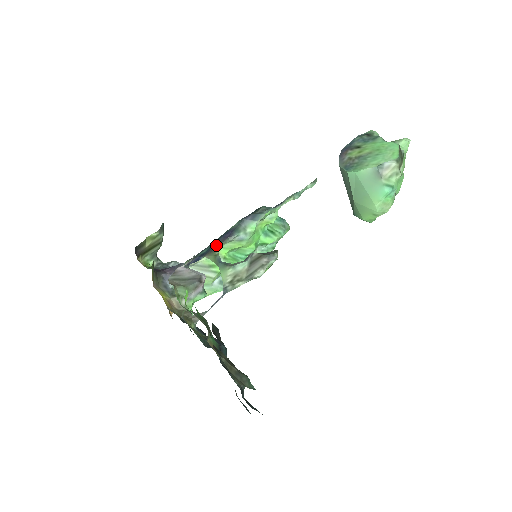
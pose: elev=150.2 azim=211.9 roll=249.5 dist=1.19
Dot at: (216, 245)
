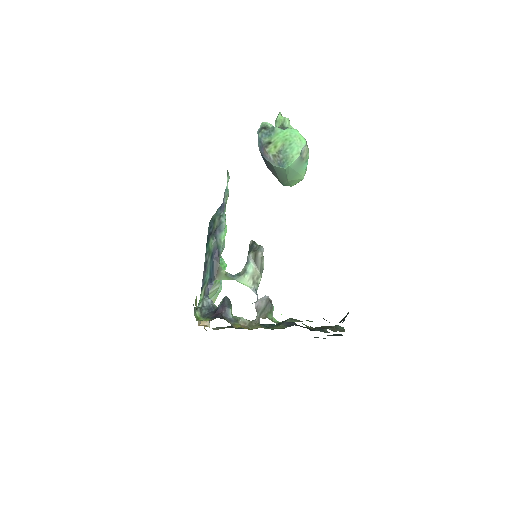
Dot at: (216, 267)
